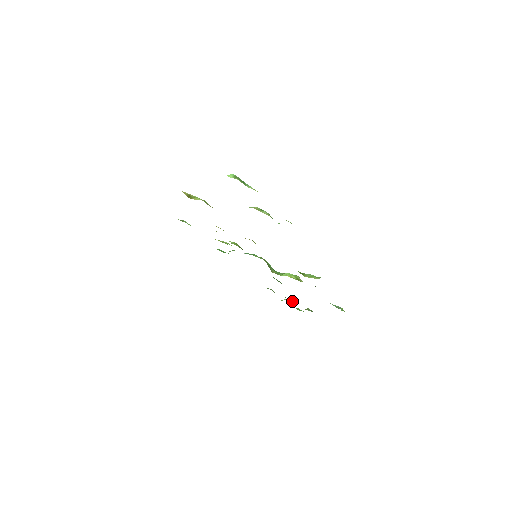
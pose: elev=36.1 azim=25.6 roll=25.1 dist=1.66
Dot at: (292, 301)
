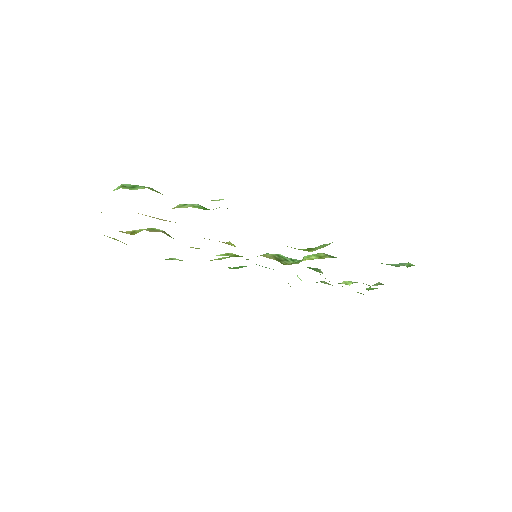
Dot at: (348, 284)
